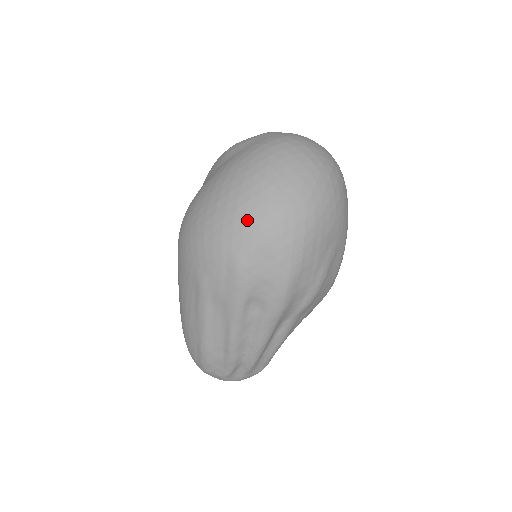
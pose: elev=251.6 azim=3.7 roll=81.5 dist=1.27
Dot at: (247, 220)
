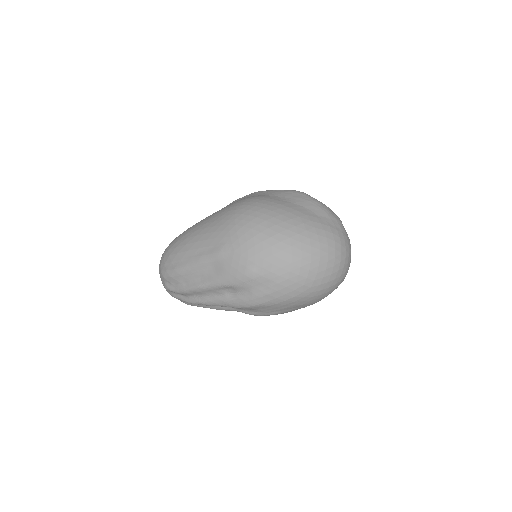
Dot at: (280, 262)
